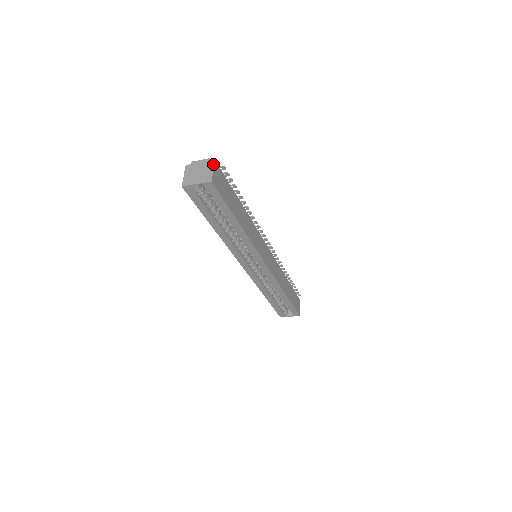
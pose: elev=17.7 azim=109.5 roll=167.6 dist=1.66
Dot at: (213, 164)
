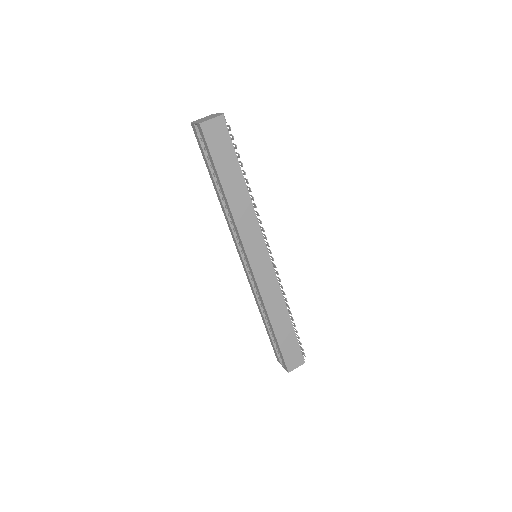
Dot at: (218, 116)
